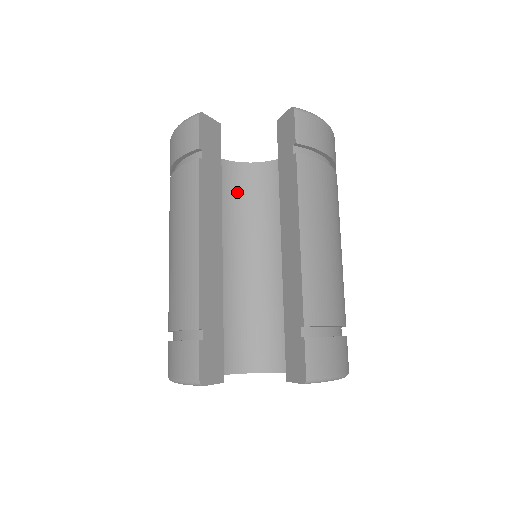
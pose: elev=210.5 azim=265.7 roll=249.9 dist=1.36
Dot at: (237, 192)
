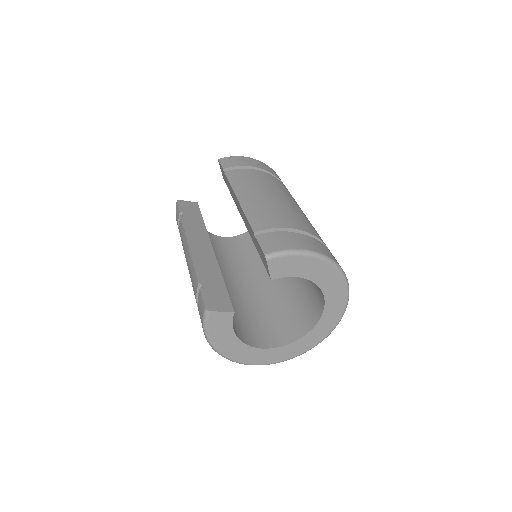
Dot at: (248, 247)
